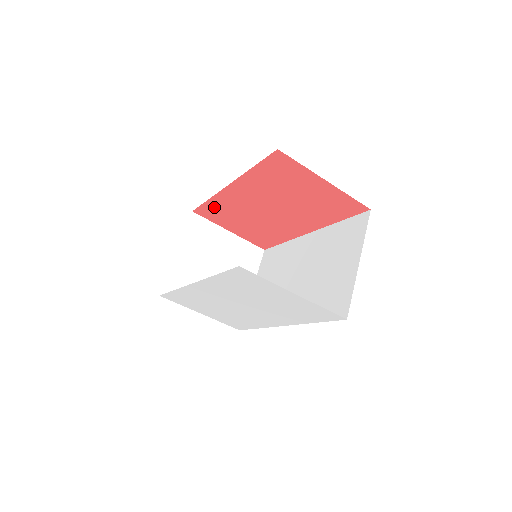
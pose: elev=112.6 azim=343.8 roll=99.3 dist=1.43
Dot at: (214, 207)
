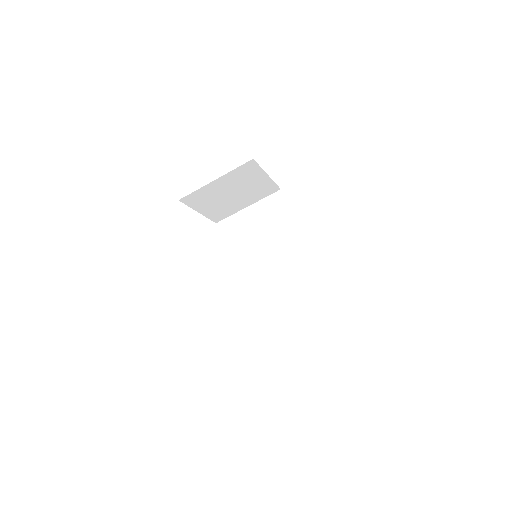
Dot at: occluded
